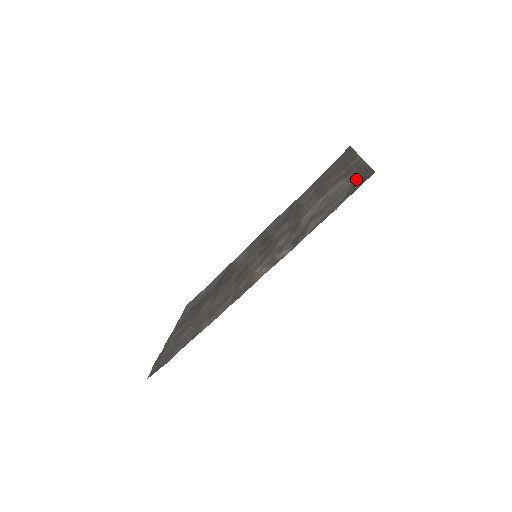
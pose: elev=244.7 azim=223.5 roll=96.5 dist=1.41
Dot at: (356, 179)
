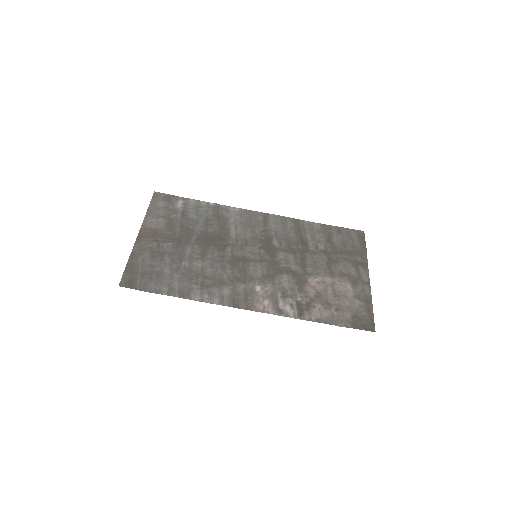
Dot at: (361, 310)
